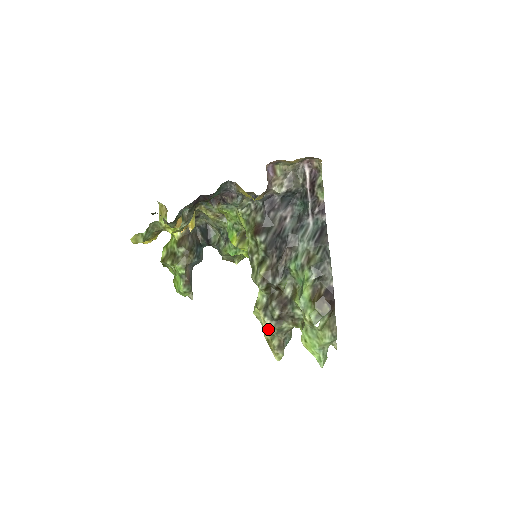
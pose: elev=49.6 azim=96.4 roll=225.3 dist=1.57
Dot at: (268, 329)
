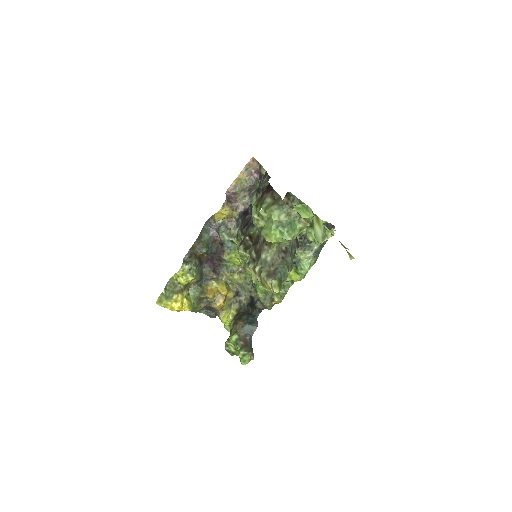
Dot at: (254, 271)
